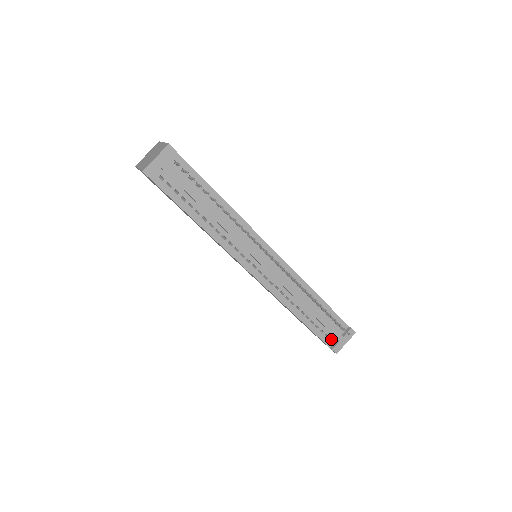
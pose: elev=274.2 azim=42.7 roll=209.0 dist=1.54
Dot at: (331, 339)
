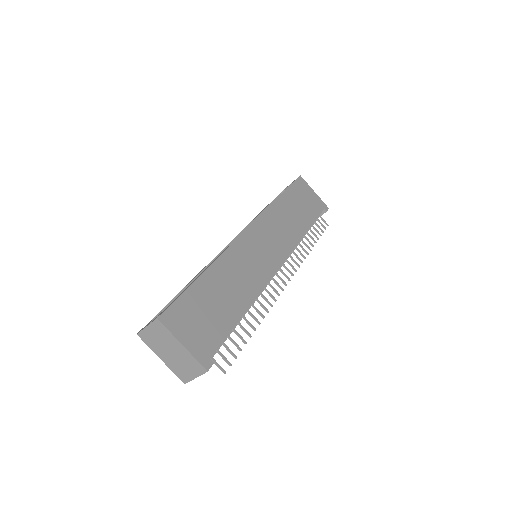
Dot at: occluded
